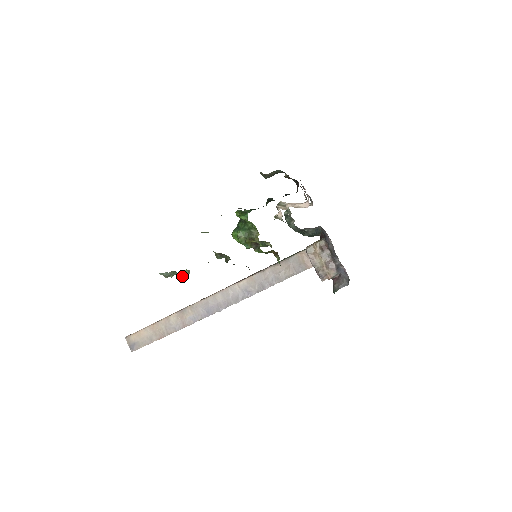
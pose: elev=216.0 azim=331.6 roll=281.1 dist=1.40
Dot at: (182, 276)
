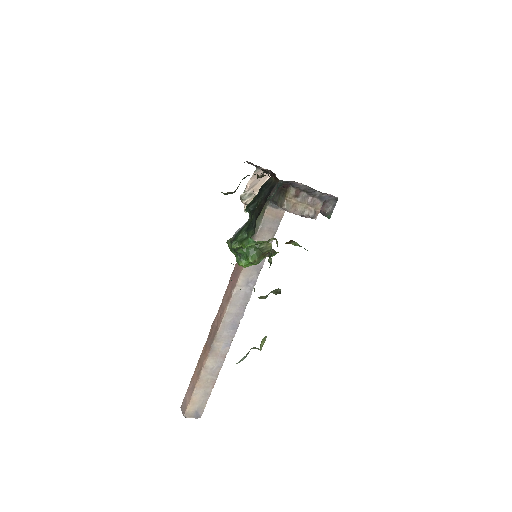
Dot at: (262, 345)
